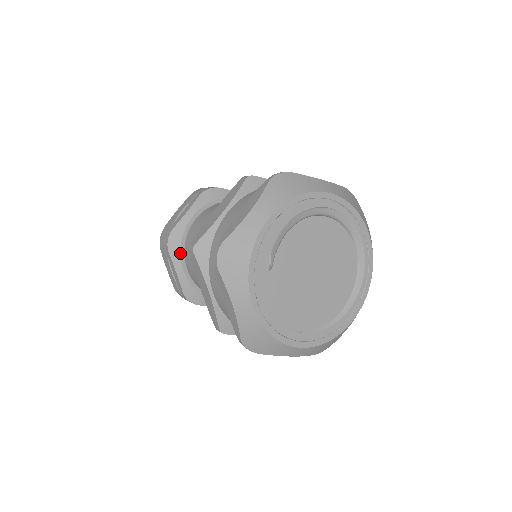
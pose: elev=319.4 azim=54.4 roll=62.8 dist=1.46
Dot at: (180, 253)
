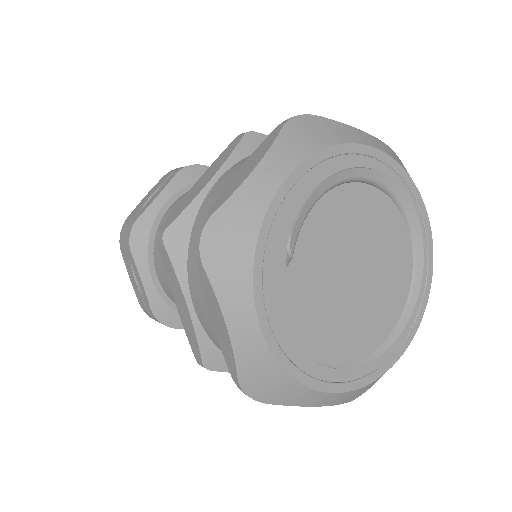
Dot at: (147, 253)
